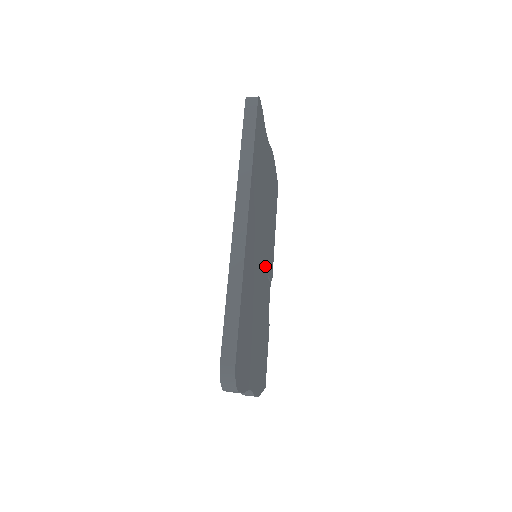
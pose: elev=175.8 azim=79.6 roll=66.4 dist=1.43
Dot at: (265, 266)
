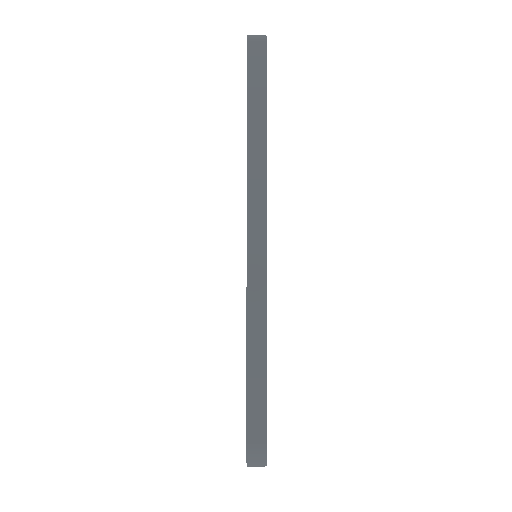
Dot at: occluded
